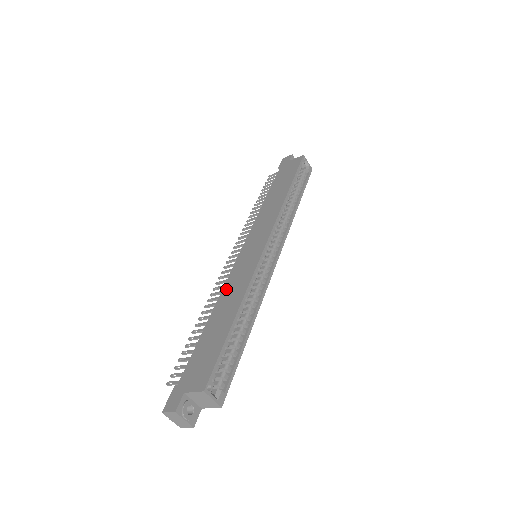
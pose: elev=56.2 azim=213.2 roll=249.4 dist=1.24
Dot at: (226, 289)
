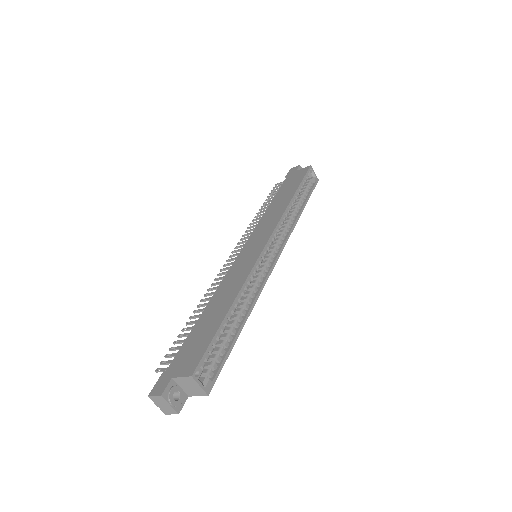
Dot at: (223, 284)
